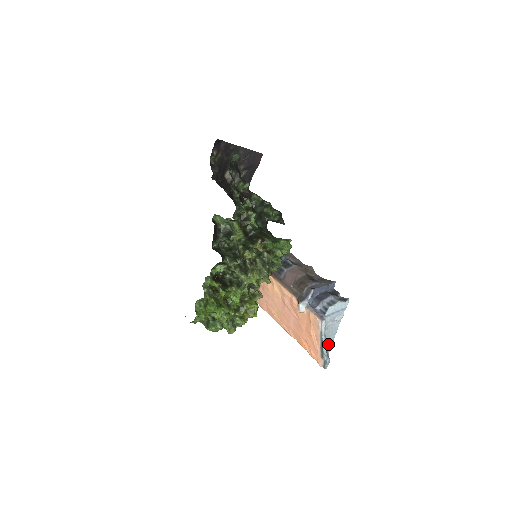
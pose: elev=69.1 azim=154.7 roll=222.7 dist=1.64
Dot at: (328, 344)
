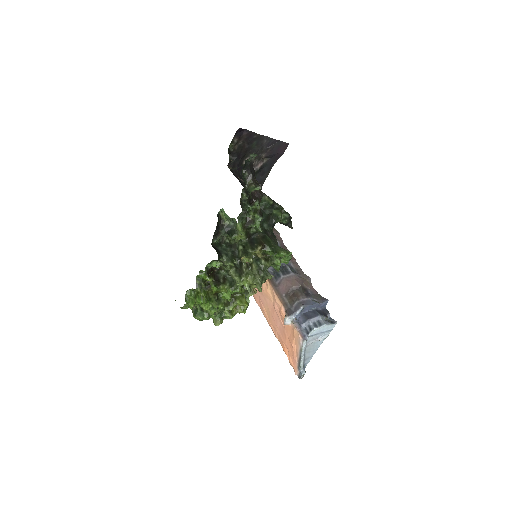
Dot at: (307, 358)
